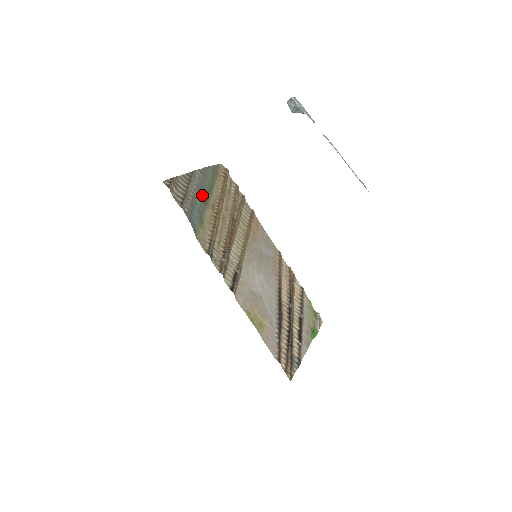
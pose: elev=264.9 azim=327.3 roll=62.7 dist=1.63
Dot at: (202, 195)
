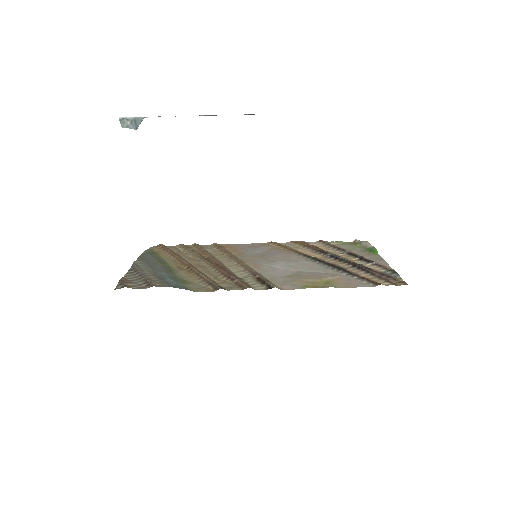
Dot at: (160, 269)
